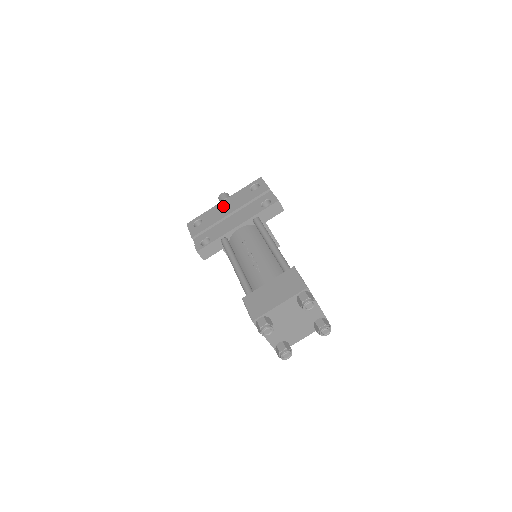
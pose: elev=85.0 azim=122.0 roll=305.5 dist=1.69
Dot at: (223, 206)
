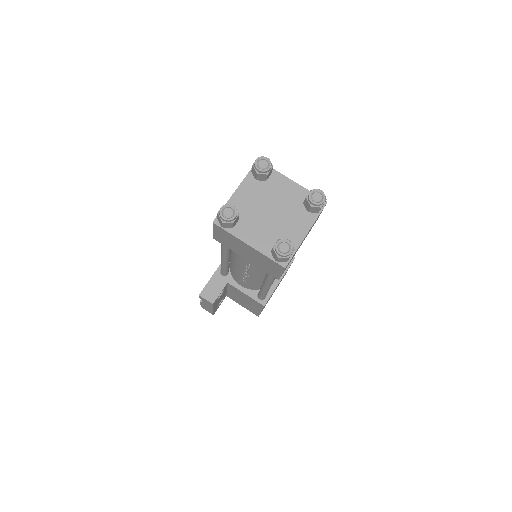
Dot at: occluded
